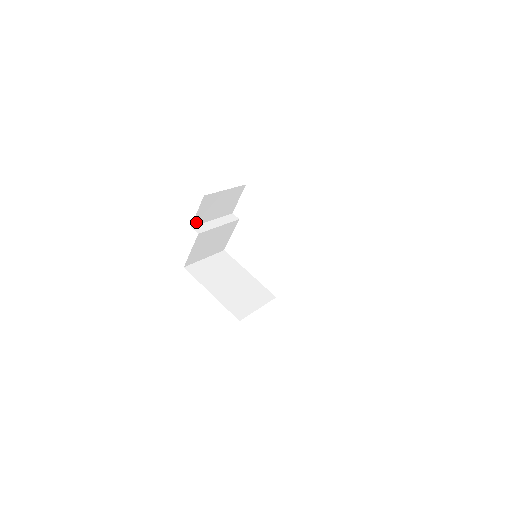
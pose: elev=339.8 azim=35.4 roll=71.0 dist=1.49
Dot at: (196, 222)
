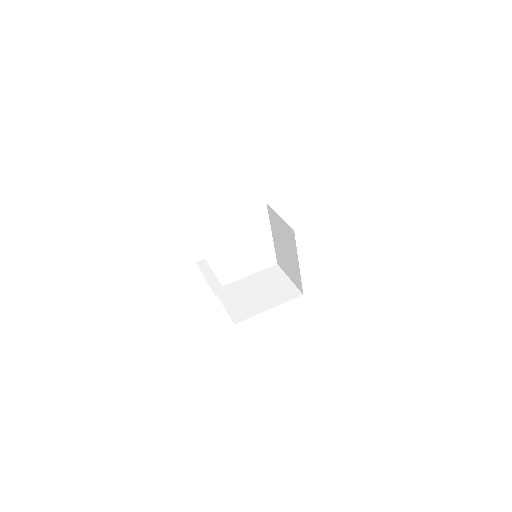
Dot at: occluded
